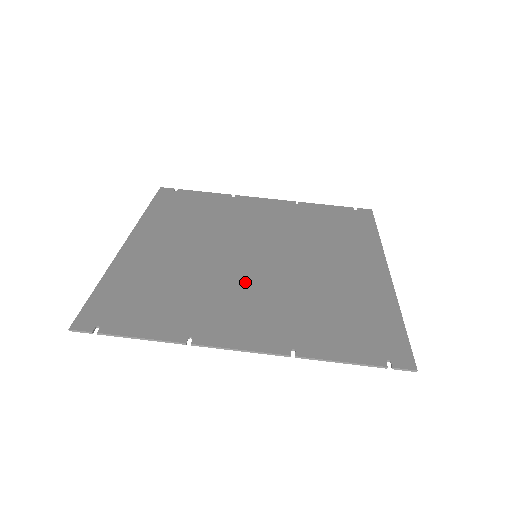
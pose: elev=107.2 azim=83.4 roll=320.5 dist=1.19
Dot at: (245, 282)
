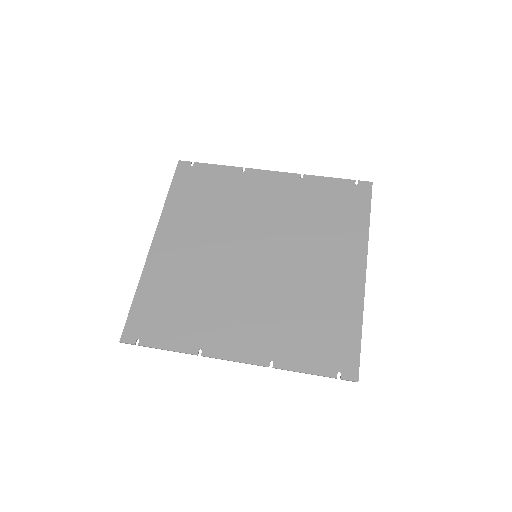
Dot at: (244, 290)
